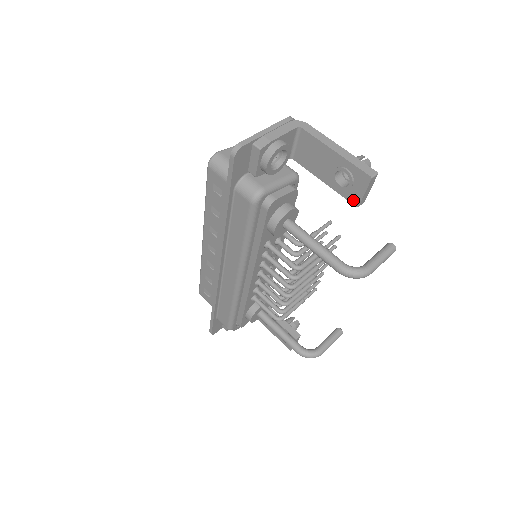
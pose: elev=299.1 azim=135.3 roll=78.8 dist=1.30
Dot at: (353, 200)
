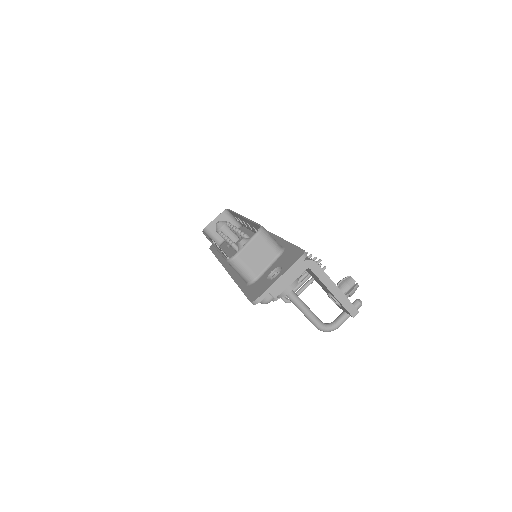
Dot at: occluded
